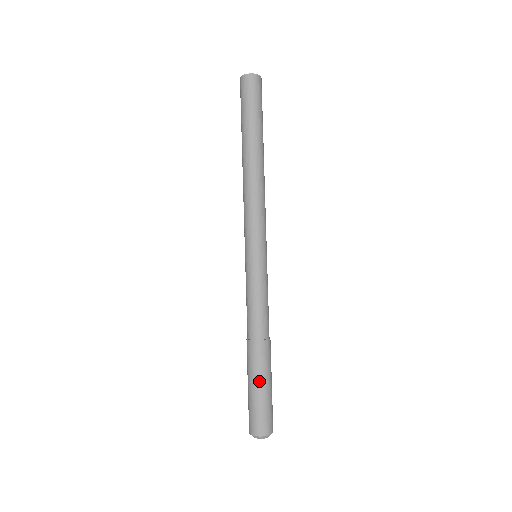
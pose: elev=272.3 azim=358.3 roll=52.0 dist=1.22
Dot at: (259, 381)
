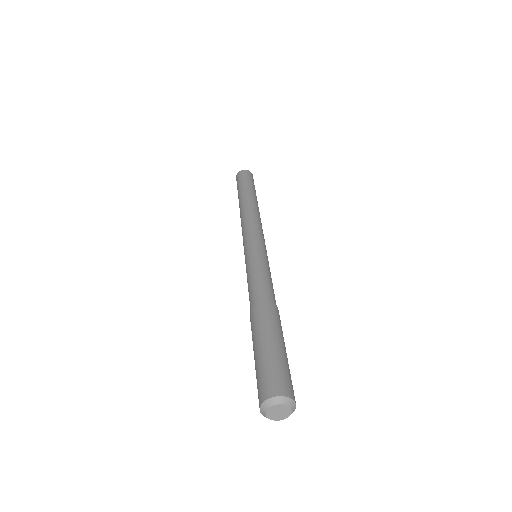
Dot at: (256, 343)
